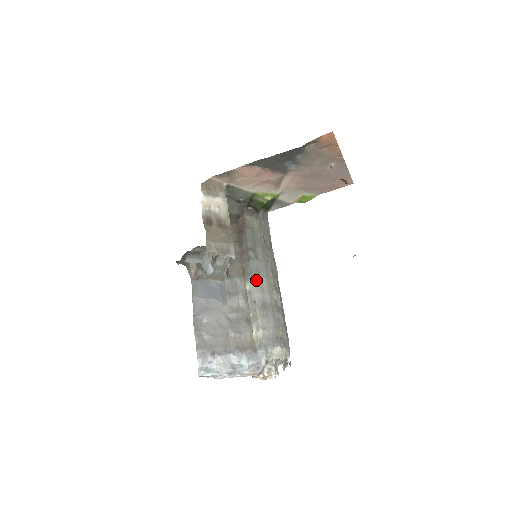
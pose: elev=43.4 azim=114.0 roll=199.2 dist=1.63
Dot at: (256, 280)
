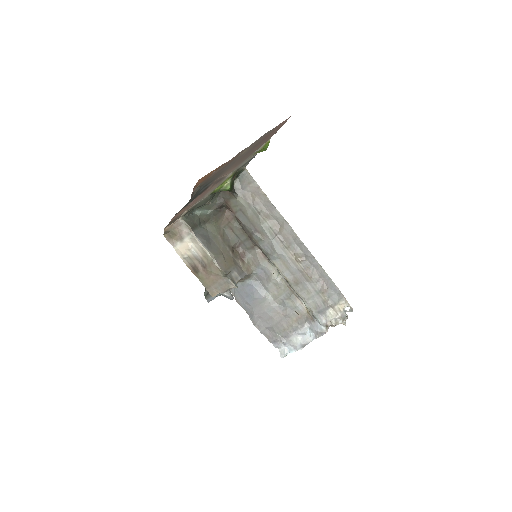
Dot at: (276, 260)
